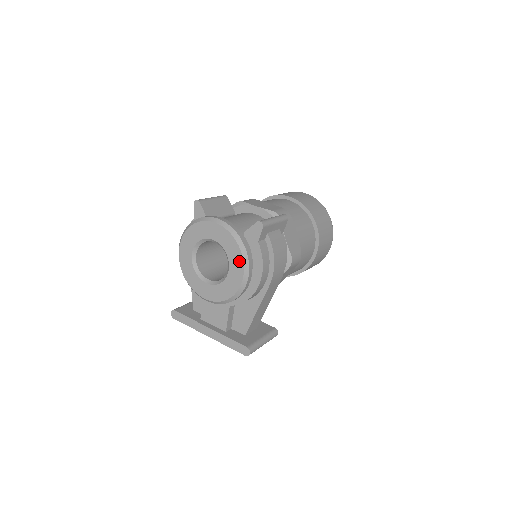
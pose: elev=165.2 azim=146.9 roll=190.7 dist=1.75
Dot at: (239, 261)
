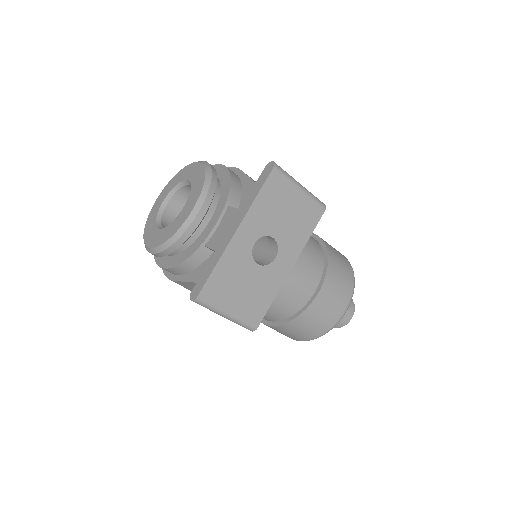
Dot at: (188, 168)
